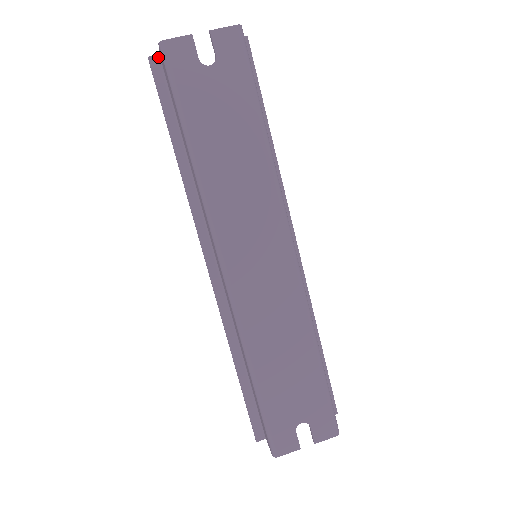
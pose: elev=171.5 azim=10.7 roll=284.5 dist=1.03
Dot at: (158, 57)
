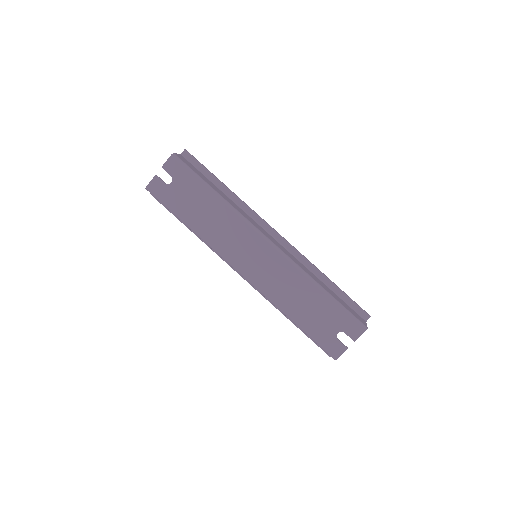
Dot at: occluded
